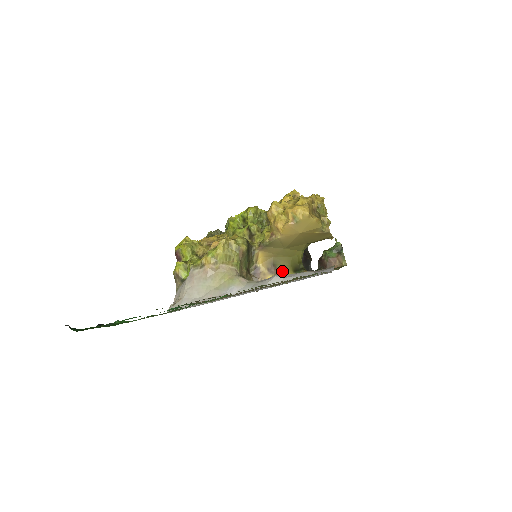
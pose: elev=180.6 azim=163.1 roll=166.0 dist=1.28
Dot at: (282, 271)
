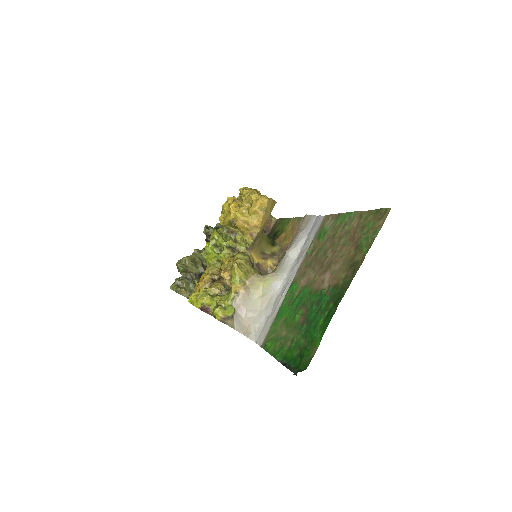
Dot at: (269, 252)
